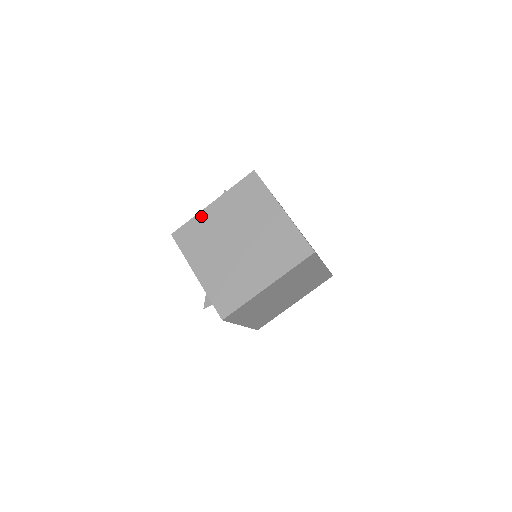
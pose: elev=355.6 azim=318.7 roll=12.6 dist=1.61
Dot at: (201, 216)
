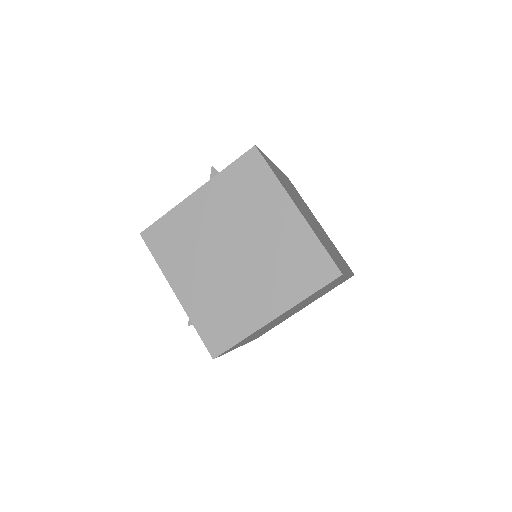
Dot at: (180, 210)
